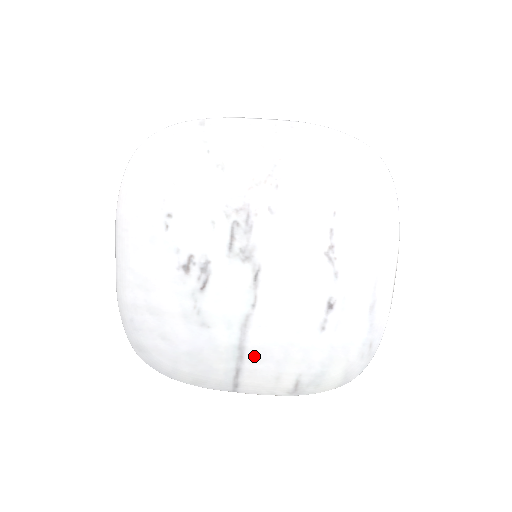
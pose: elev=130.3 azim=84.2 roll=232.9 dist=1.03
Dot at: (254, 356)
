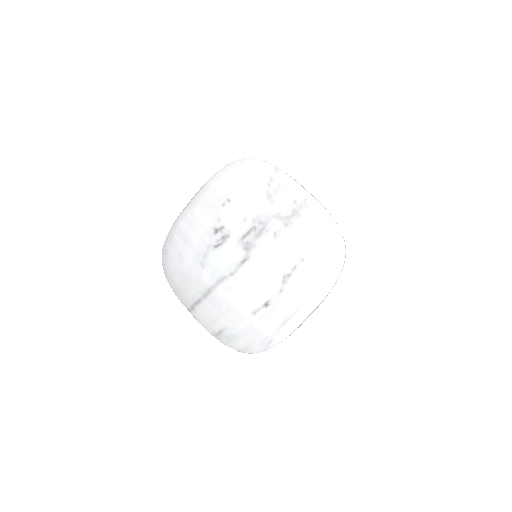
Dot at: (212, 300)
